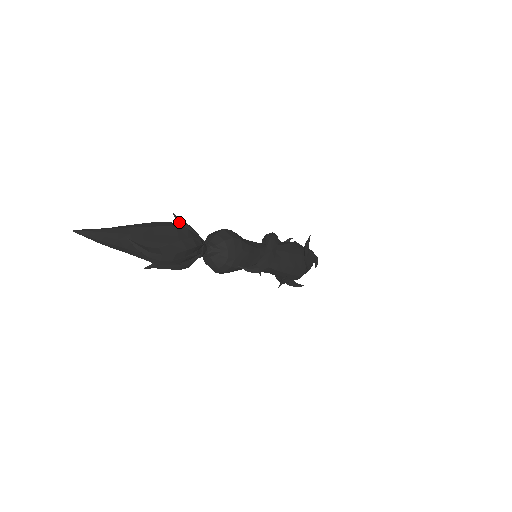
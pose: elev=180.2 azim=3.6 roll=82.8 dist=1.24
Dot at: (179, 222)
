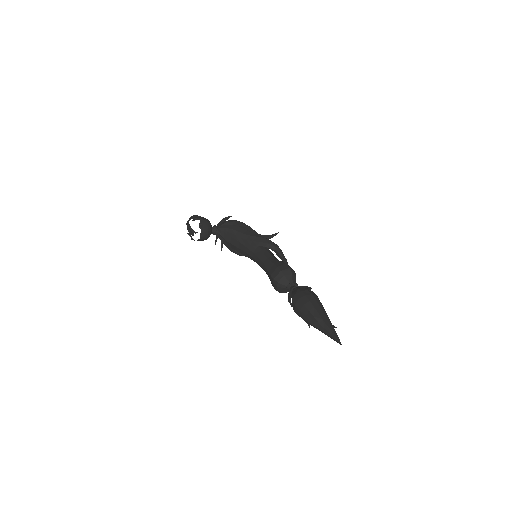
Dot at: occluded
